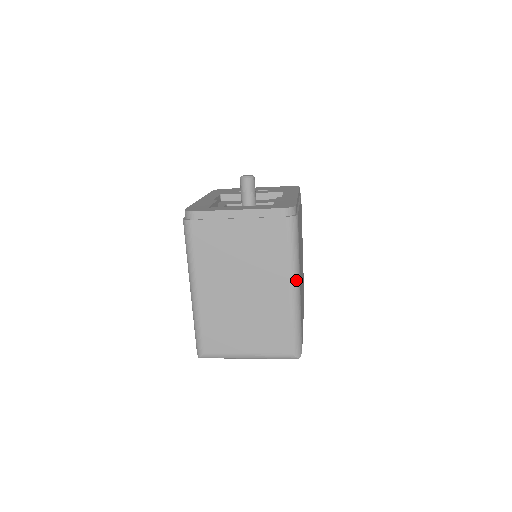
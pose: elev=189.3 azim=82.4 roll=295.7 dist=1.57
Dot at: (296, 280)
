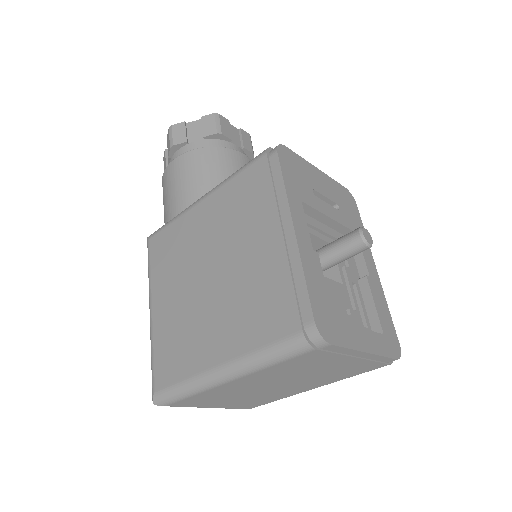
Dot at: occluded
